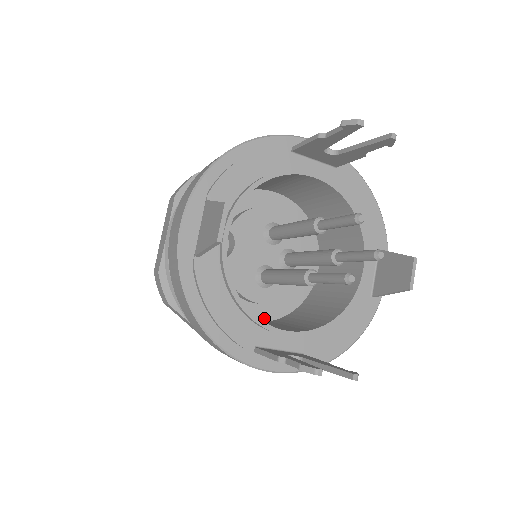
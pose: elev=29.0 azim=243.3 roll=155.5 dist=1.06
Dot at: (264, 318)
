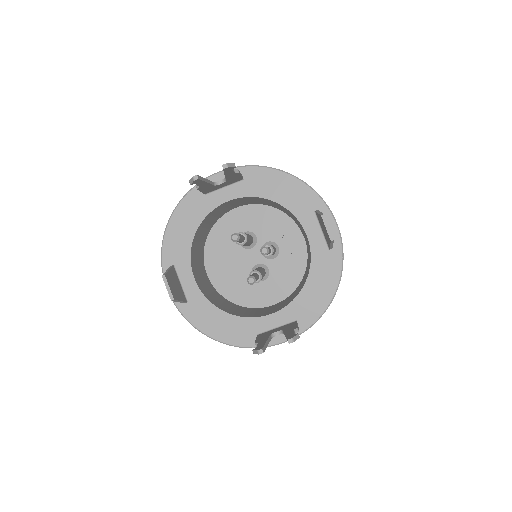
Dot at: (282, 297)
